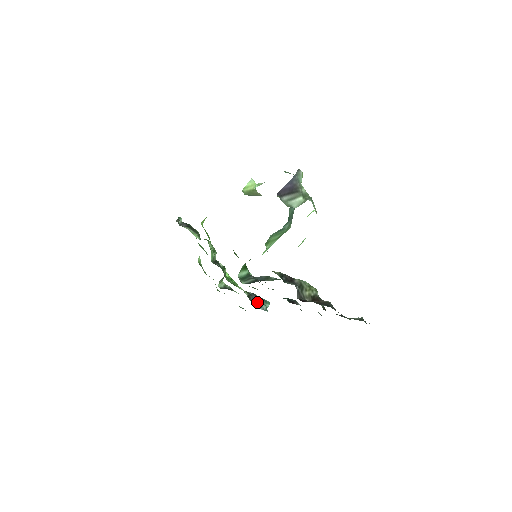
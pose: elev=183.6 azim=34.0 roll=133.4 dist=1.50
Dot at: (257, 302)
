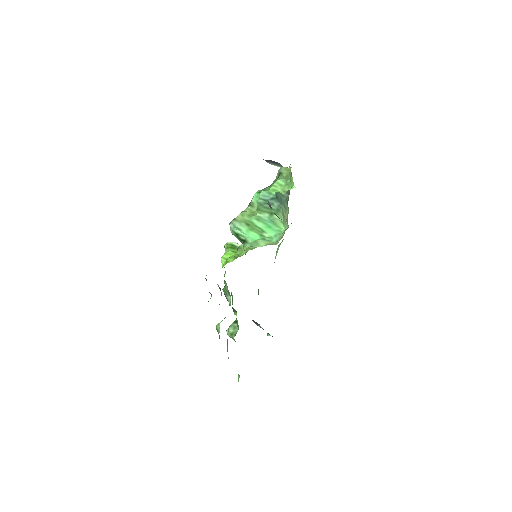
Dot at: (258, 325)
